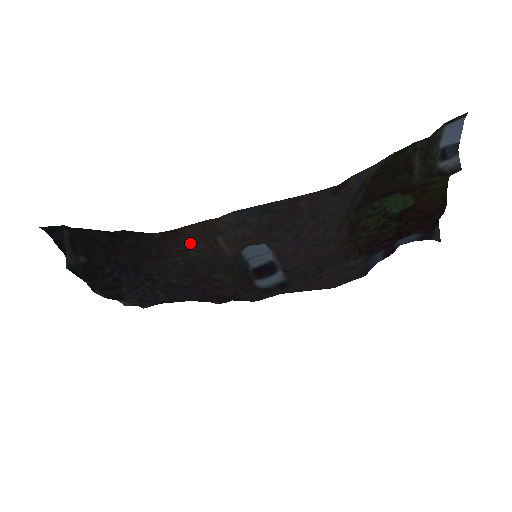
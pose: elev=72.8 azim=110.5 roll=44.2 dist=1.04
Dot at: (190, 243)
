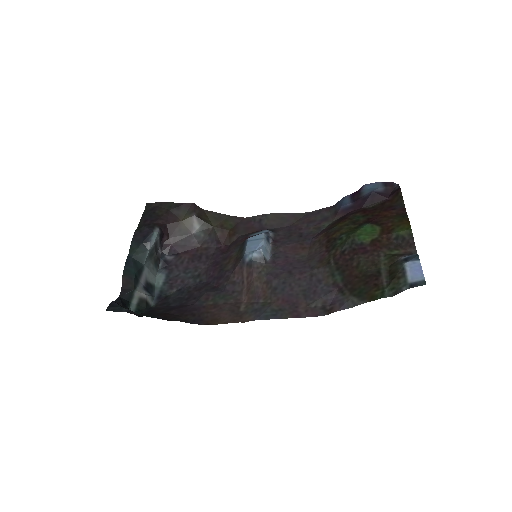
Dot at: (221, 311)
